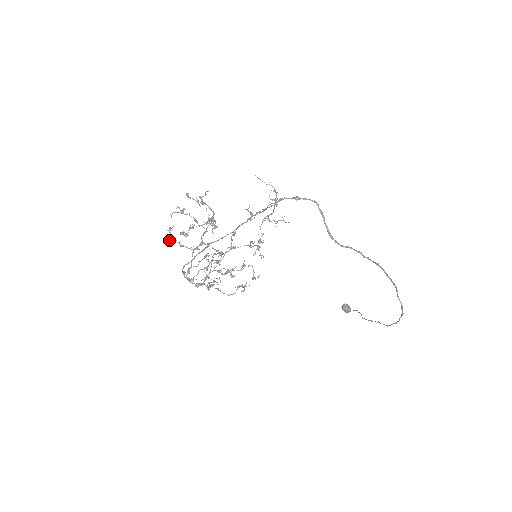
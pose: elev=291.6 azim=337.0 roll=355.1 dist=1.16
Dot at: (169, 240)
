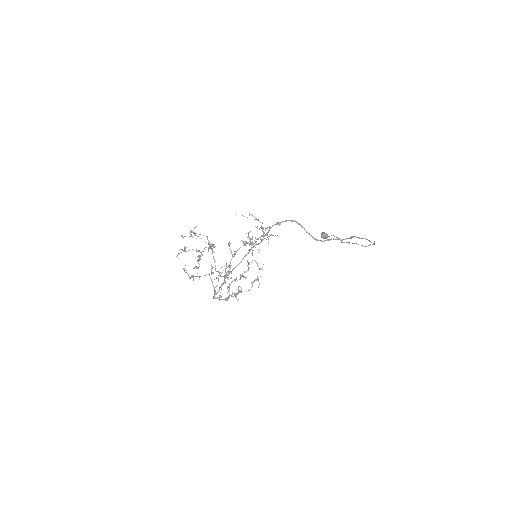
Dot at: occluded
